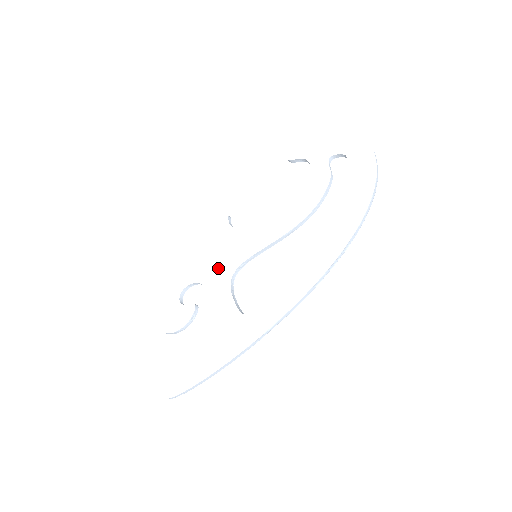
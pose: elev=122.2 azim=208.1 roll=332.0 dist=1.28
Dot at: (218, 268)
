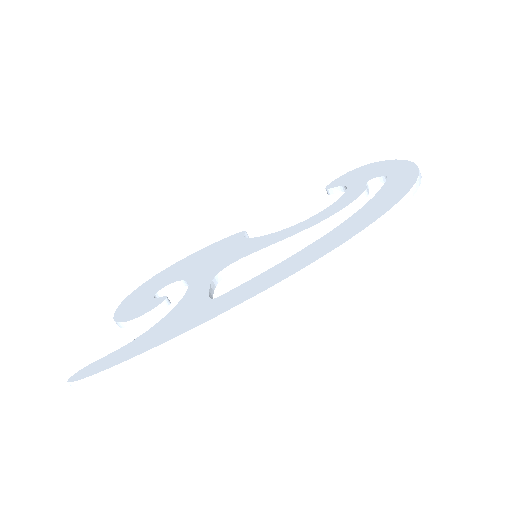
Dot at: (211, 267)
